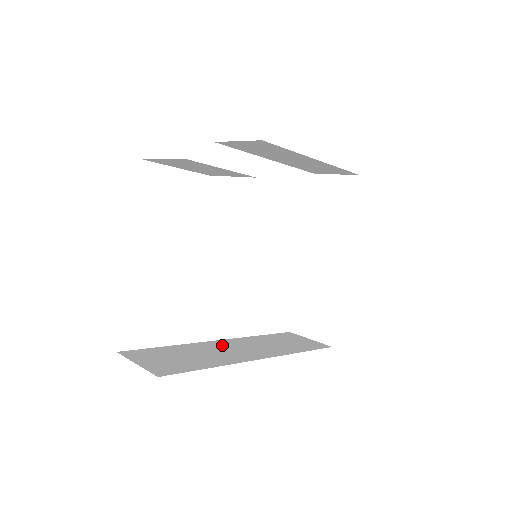
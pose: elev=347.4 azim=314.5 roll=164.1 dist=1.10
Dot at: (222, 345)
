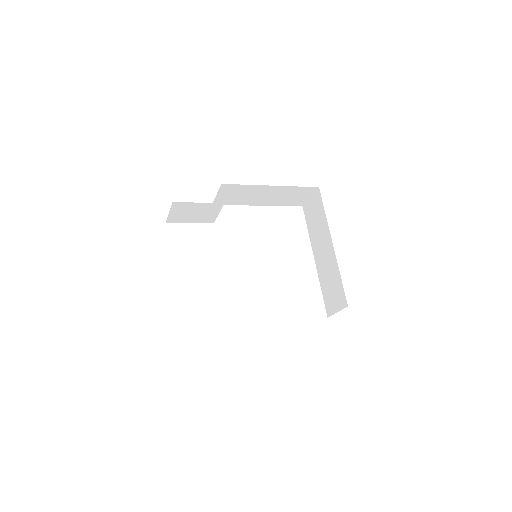
Dot at: occluded
